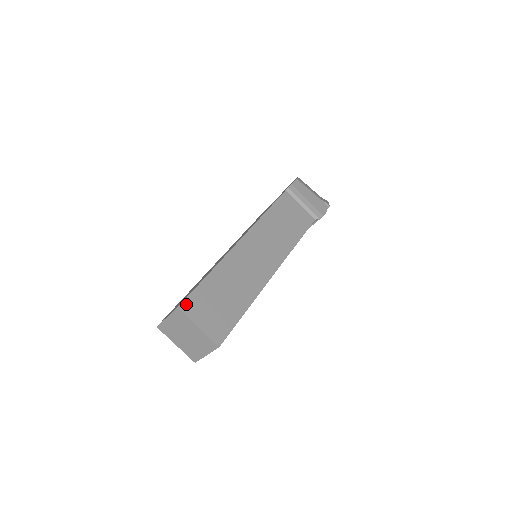
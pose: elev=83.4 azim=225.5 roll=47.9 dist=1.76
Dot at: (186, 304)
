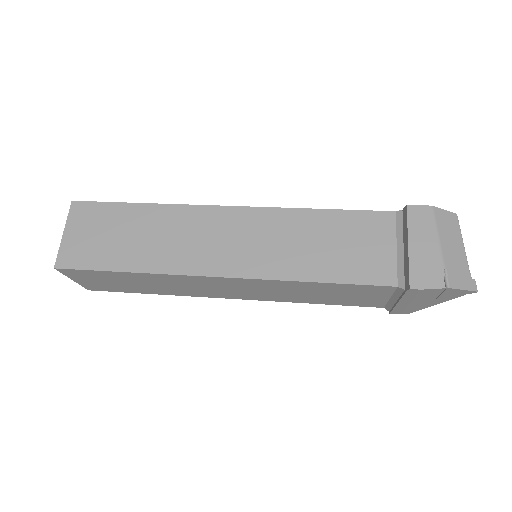
Dot at: (82, 206)
